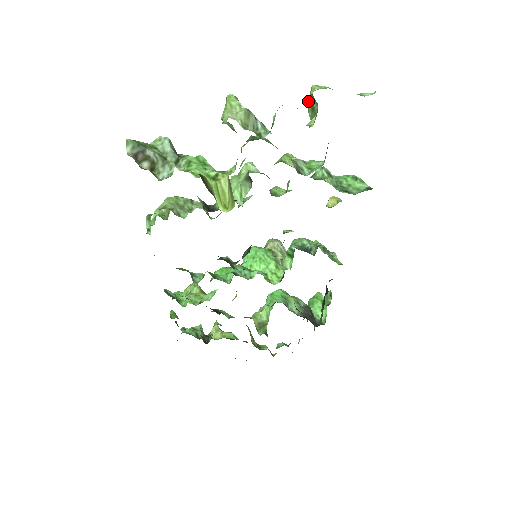
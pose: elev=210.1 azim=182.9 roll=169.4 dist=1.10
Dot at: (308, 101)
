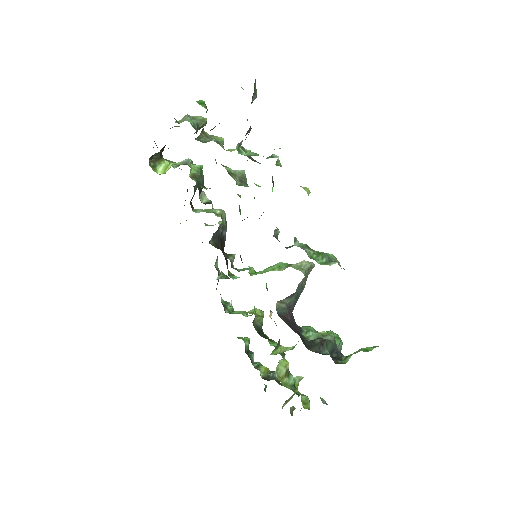
Dot at: occluded
